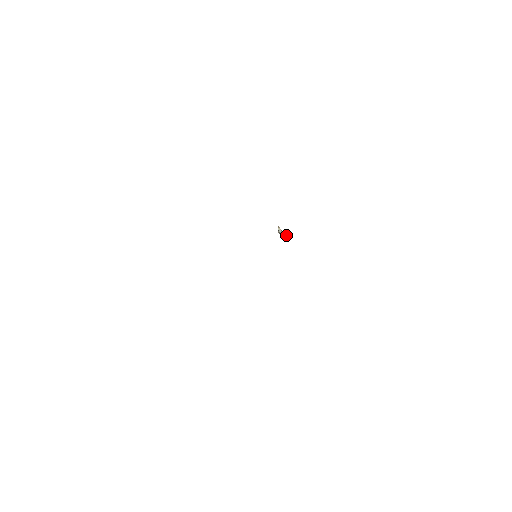
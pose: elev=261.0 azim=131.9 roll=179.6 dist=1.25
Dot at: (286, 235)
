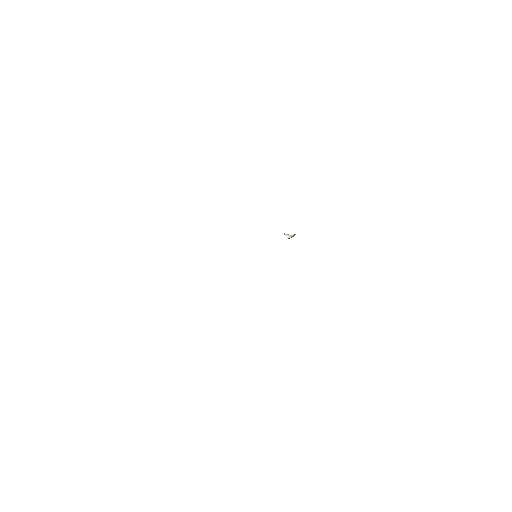
Dot at: (289, 235)
